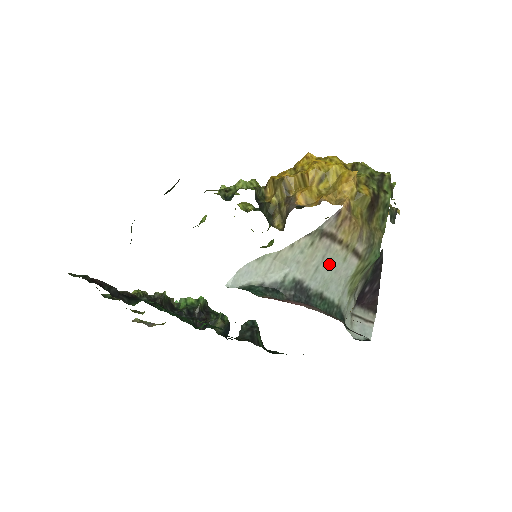
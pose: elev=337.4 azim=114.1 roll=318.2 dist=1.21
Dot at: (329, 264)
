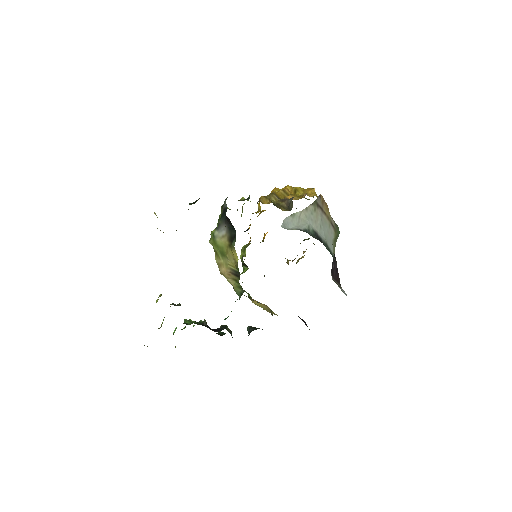
Dot at: (325, 226)
